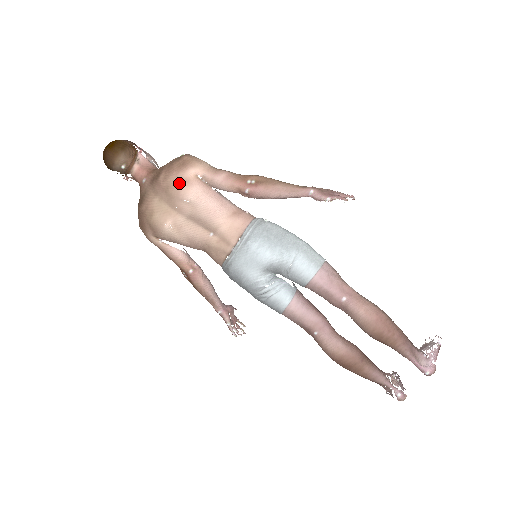
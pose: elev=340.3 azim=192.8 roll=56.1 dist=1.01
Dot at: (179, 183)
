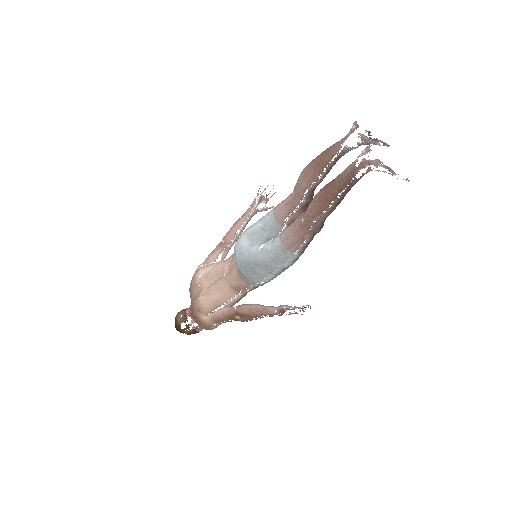
Dot at: (194, 276)
